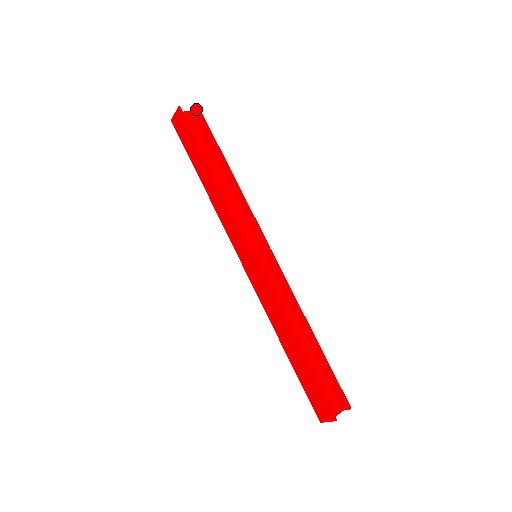
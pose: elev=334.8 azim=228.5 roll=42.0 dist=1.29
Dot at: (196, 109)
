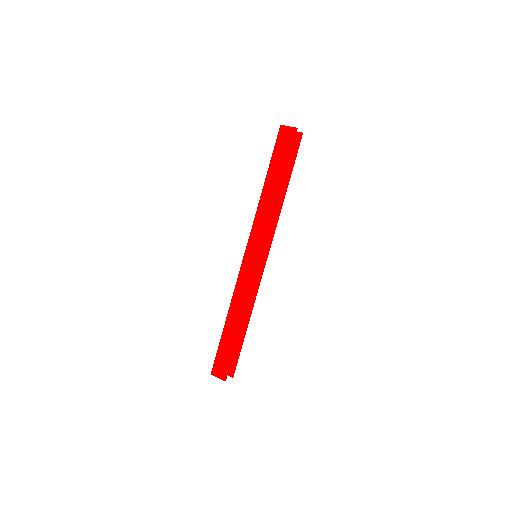
Dot at: (300, 135)
